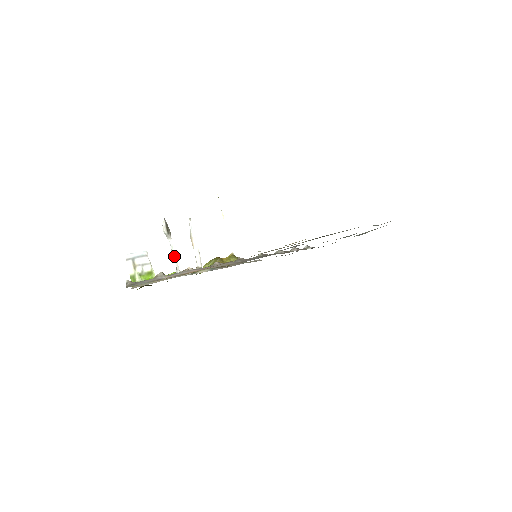
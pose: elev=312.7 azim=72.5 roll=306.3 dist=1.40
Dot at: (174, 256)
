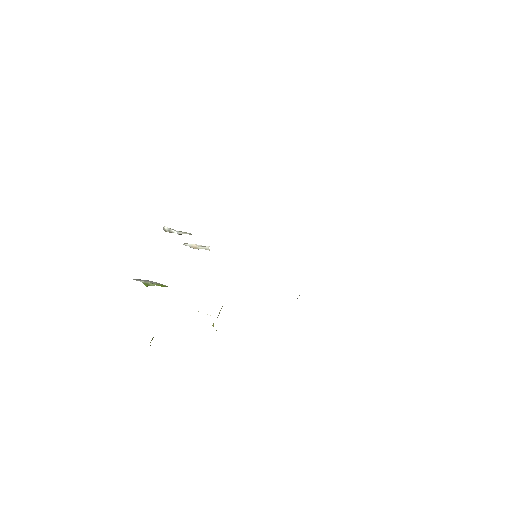
Dot at: (184, 232)
